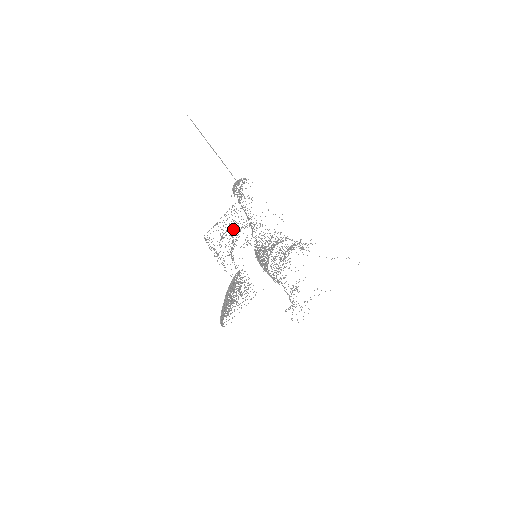
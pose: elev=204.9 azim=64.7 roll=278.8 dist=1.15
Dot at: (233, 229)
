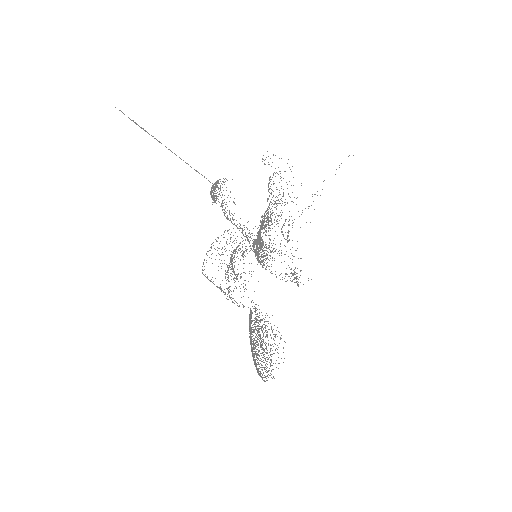
Dot at: occluded
